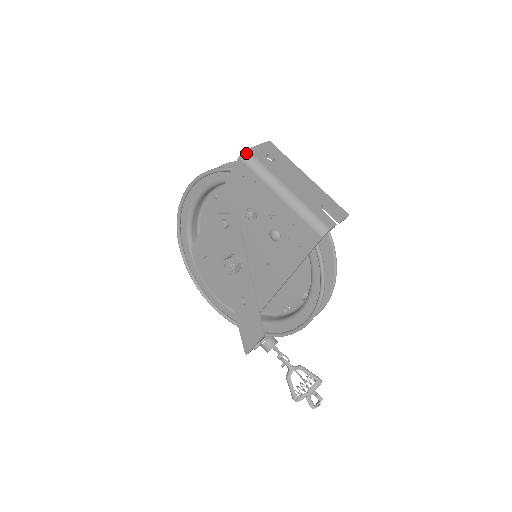
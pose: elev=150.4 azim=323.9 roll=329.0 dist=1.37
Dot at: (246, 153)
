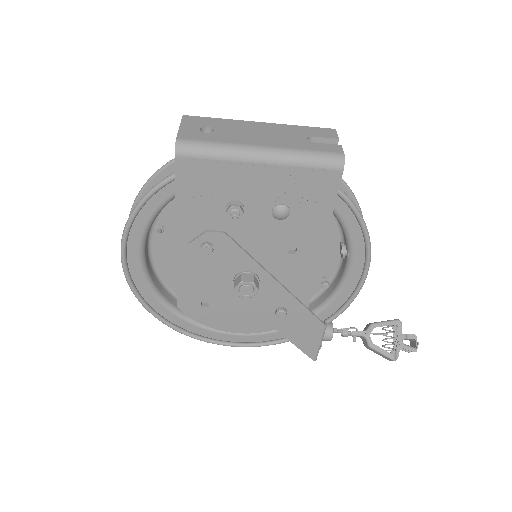
Dot at: (180, 143)
